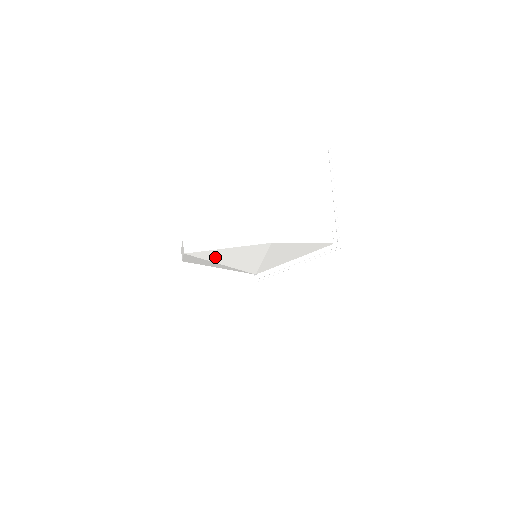
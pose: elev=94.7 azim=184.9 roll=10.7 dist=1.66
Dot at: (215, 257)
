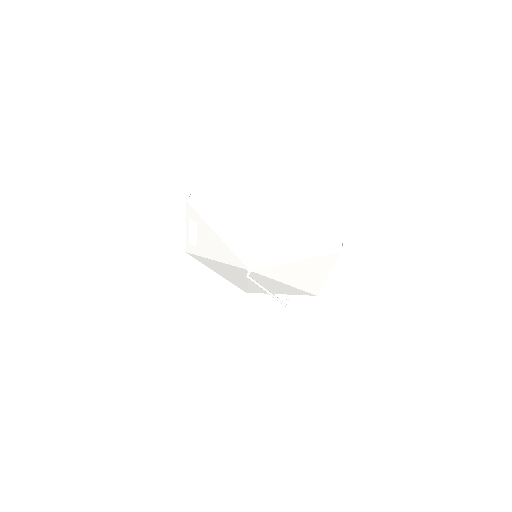
Dot at: (277, 224)
